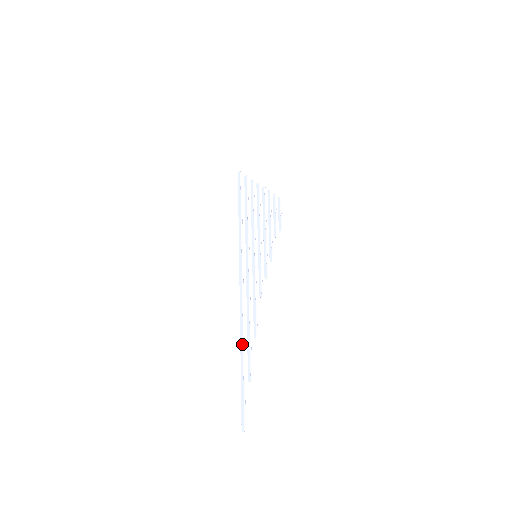
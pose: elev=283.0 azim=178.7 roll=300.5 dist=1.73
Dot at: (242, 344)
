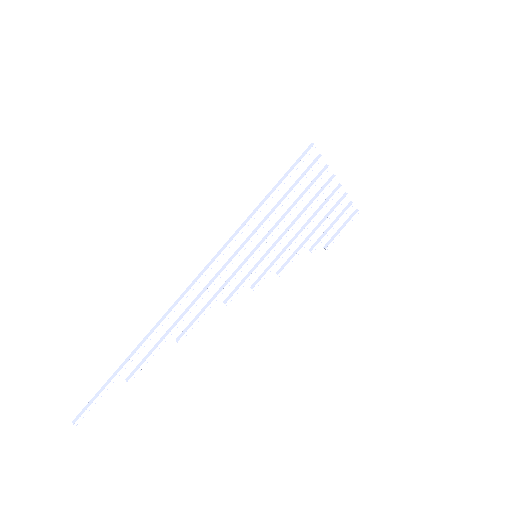
Dot at: (146, 338)
